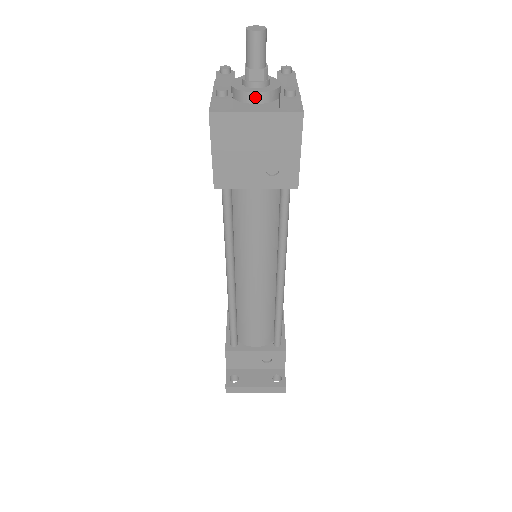
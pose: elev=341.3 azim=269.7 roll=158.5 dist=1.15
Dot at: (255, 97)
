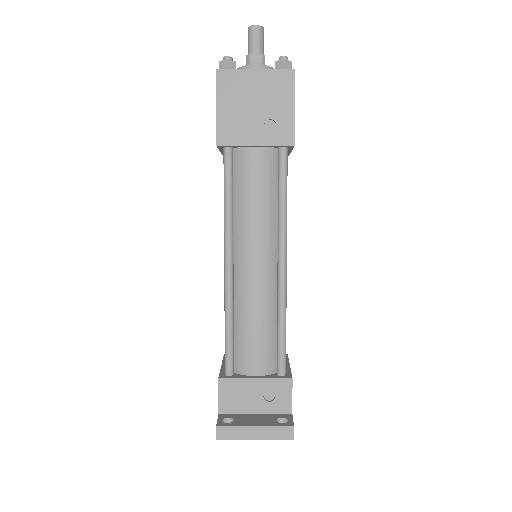
Dot at: occluded
